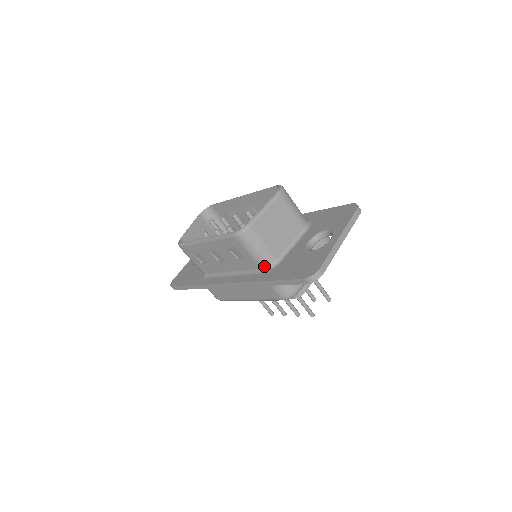
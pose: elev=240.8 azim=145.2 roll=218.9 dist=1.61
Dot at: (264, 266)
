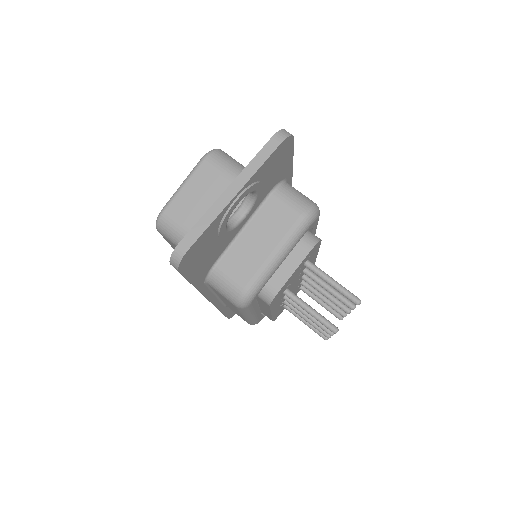
Dot at: occluded
